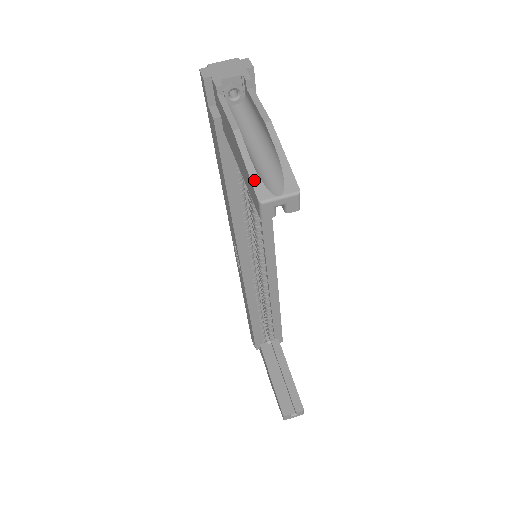
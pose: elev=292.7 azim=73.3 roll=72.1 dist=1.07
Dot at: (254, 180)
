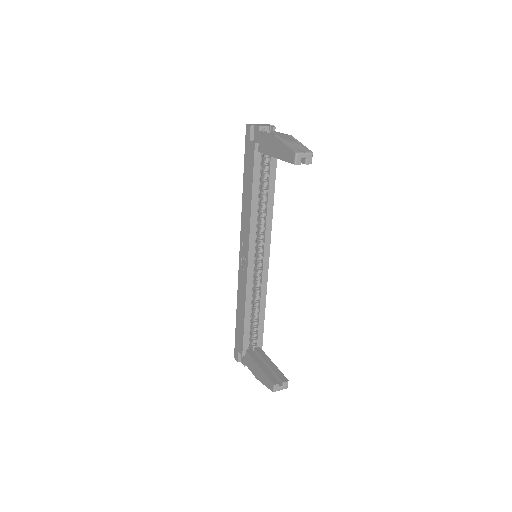
Dot at: (291, 147)
